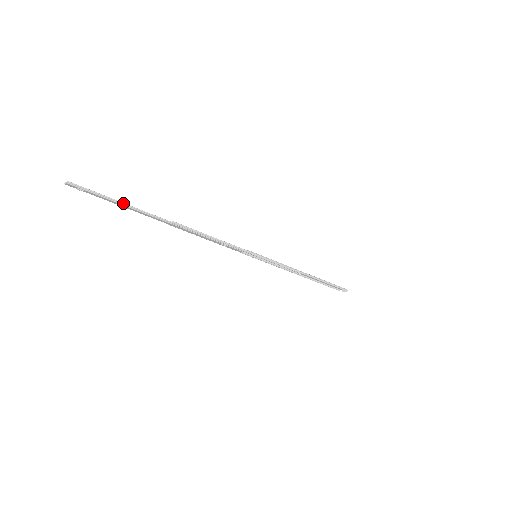
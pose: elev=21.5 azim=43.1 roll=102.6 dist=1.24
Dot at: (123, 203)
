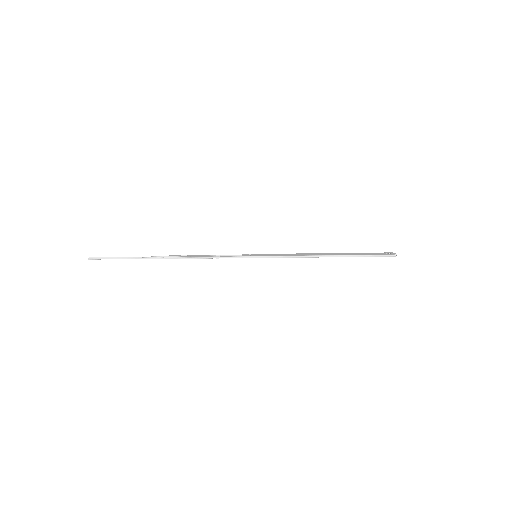
Dot at: (126, 258)
